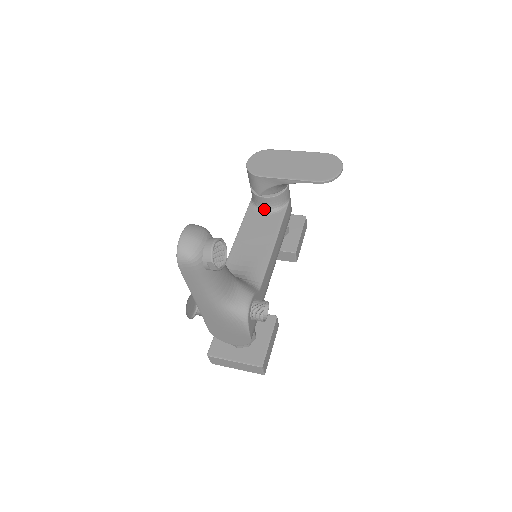
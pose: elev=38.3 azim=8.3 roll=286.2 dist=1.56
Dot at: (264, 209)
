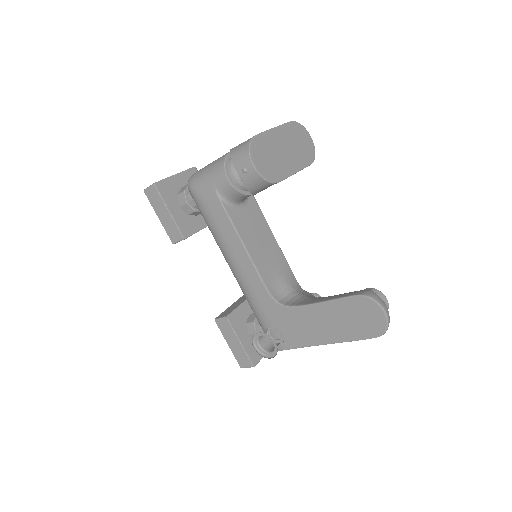
Dot at: (241, 203)
